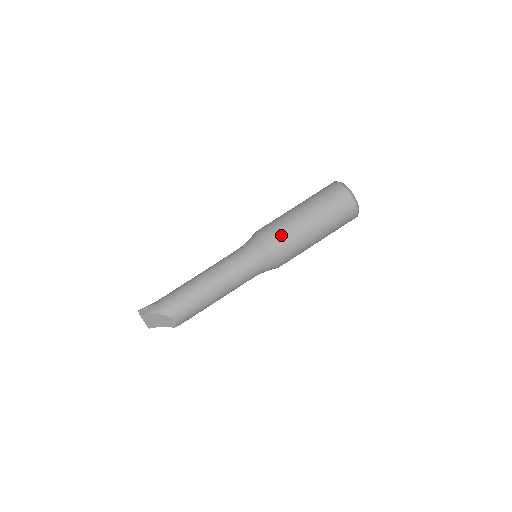
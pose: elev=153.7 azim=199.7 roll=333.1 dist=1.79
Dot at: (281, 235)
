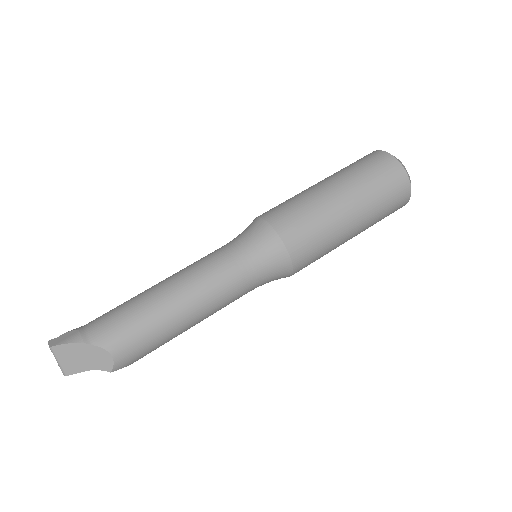
Dot at: (297, 215)
